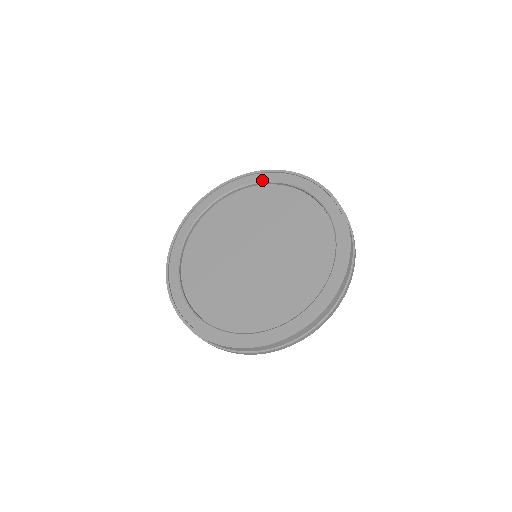
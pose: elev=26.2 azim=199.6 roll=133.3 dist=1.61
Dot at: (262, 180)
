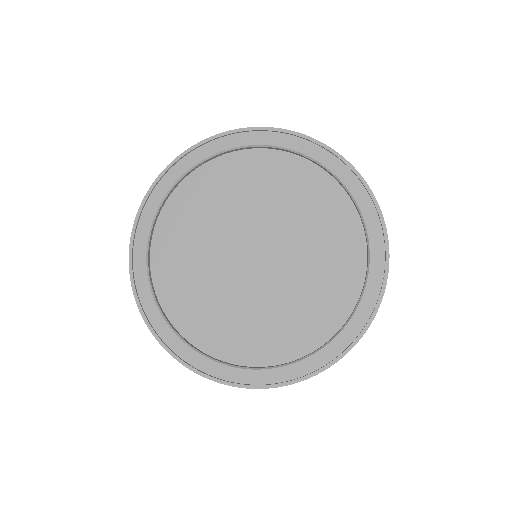
Dot at: (278, 144)
